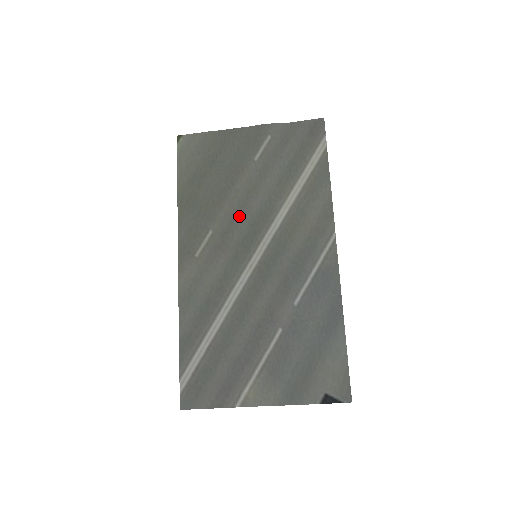
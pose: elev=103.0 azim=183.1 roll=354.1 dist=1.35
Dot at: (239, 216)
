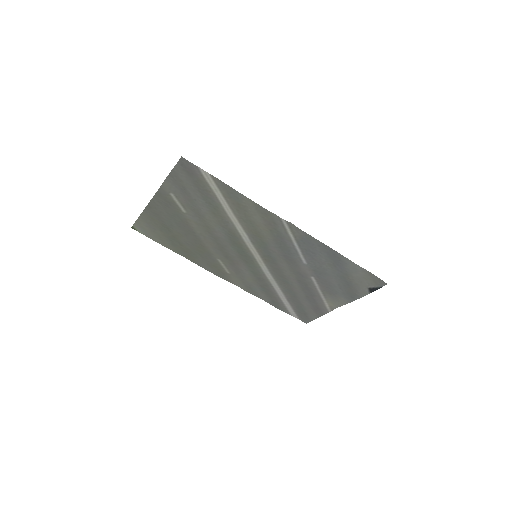
Dot at: (221, 245)
